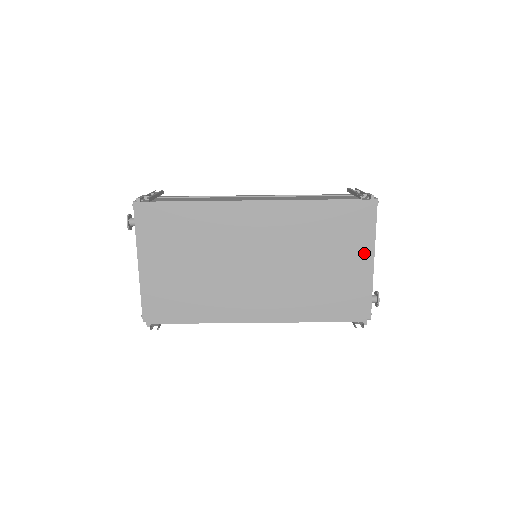
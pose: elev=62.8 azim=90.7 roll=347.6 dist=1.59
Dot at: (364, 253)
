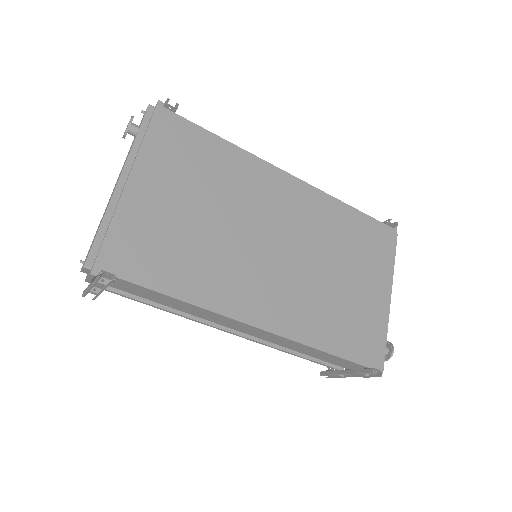
Dot at: (385, 283)
